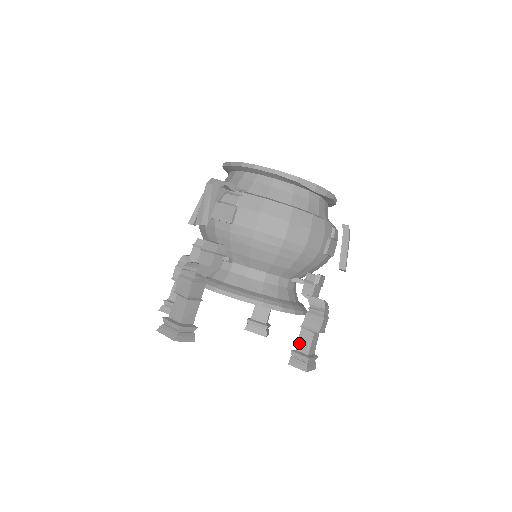
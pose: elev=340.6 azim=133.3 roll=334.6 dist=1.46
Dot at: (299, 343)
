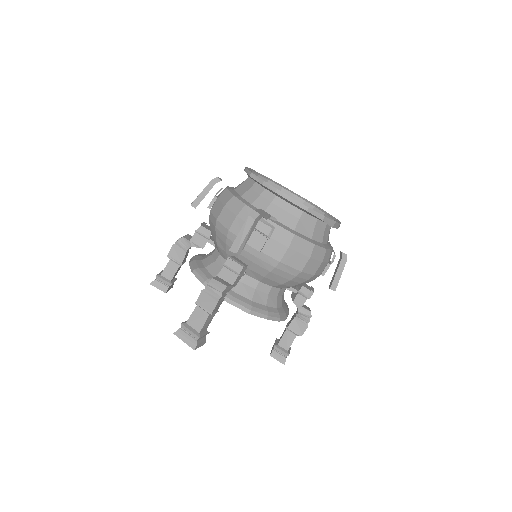
Dot at: (282, 340)
